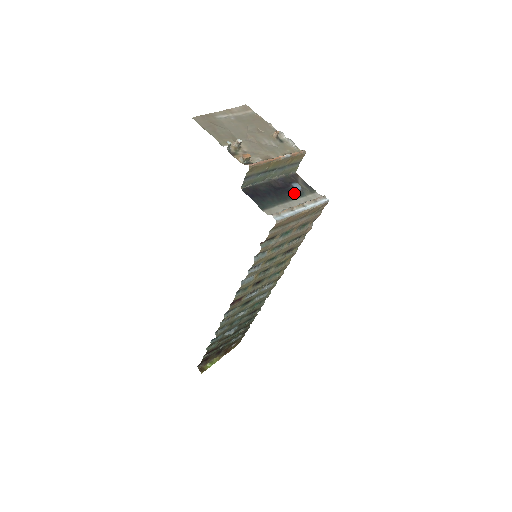
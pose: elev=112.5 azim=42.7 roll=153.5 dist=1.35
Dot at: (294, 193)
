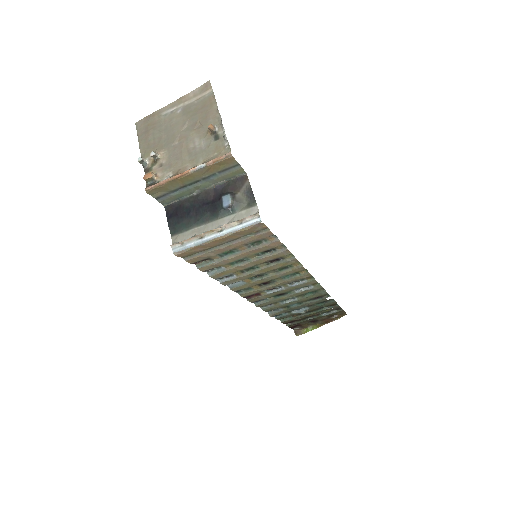
Dot at: (219, 210)
